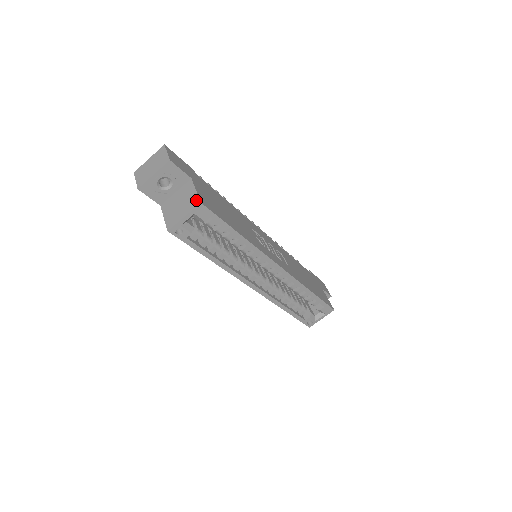
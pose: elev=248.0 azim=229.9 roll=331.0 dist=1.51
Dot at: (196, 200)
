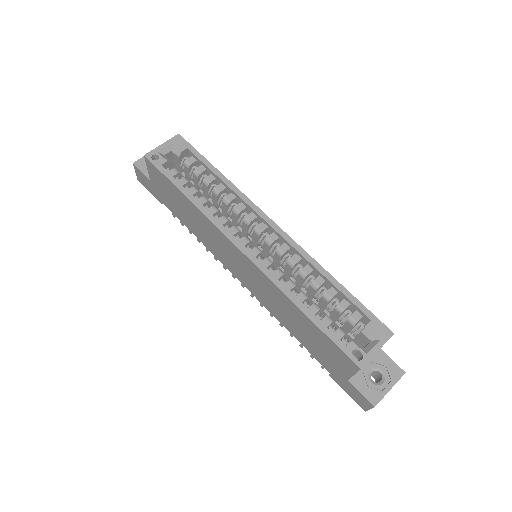
Dot at: occluded
